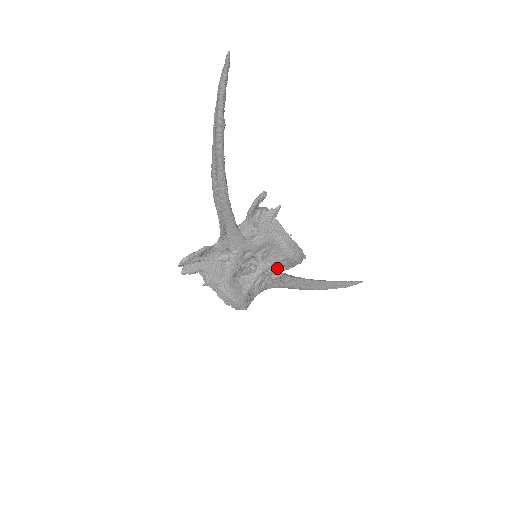
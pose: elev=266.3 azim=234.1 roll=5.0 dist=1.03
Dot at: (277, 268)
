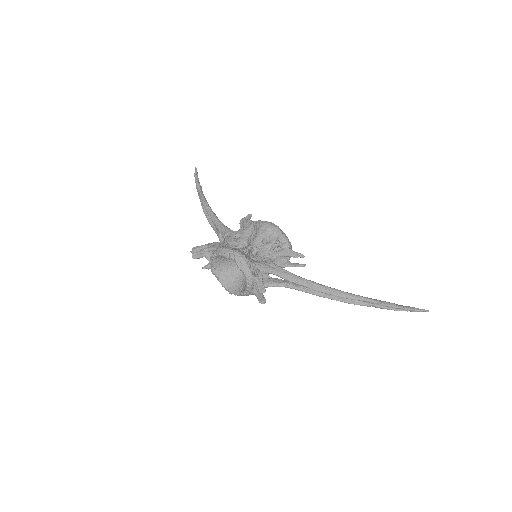
Dot at: (266, 243)
